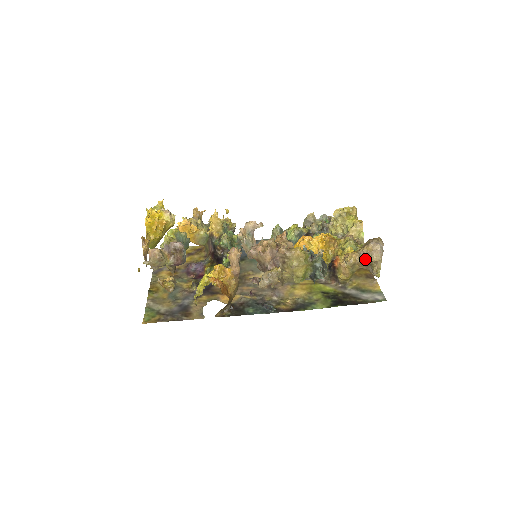
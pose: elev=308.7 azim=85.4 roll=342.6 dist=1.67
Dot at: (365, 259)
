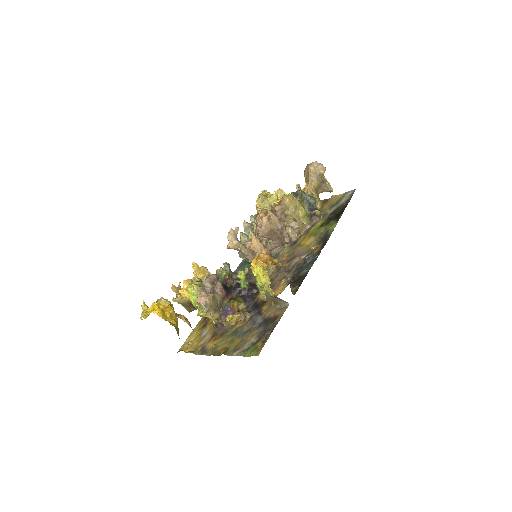
Dot at: (318, 179)
